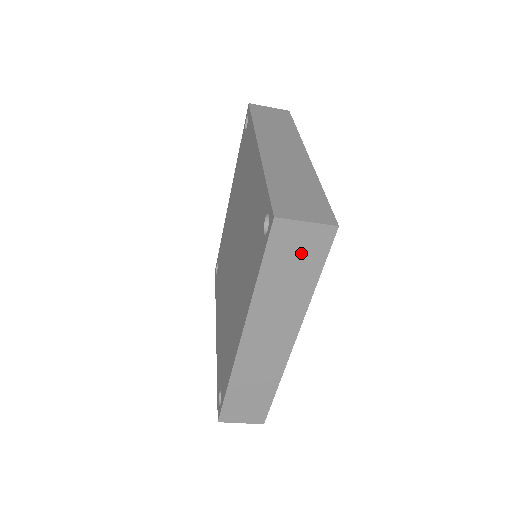
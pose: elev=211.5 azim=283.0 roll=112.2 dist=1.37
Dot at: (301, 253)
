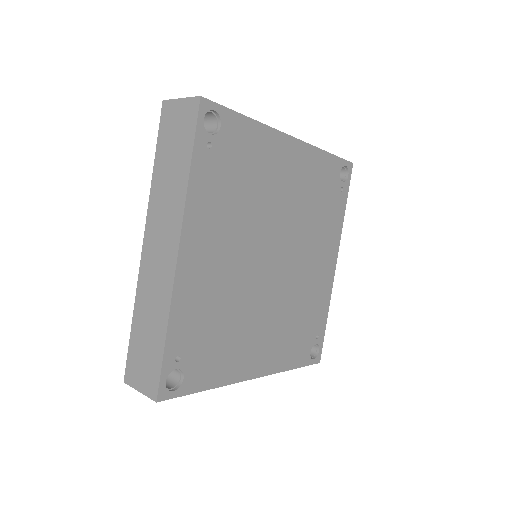
Dot at: occluded
